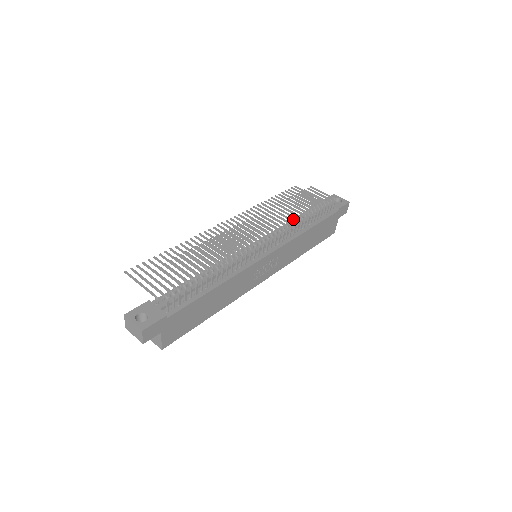
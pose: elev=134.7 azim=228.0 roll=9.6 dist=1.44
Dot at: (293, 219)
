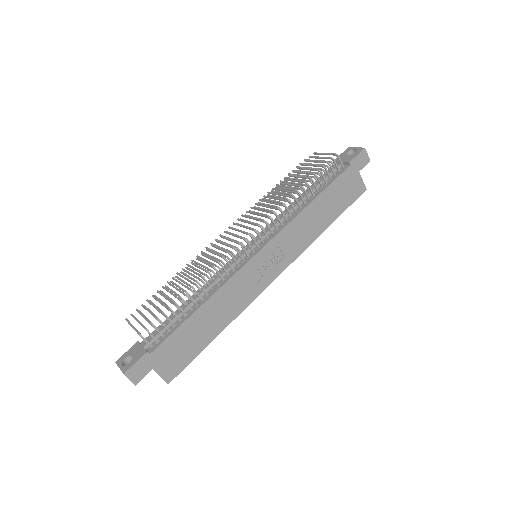
Dot at: occluded
